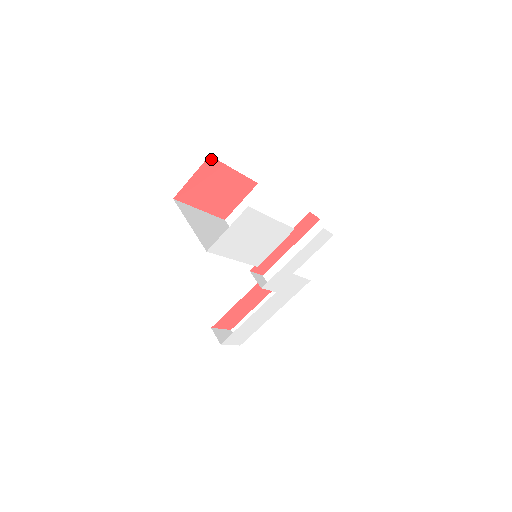
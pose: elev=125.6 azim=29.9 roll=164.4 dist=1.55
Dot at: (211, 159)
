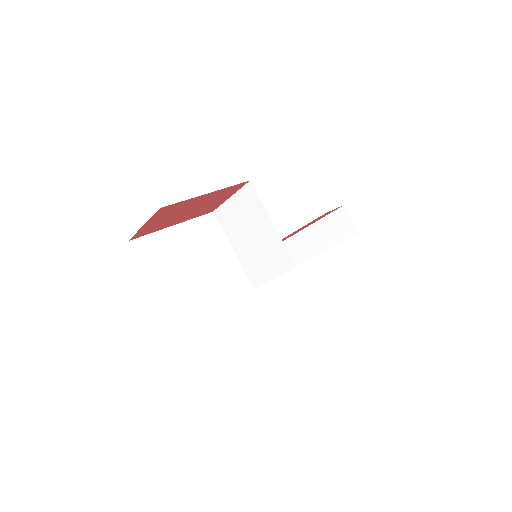
Dot at: (165, 207)
